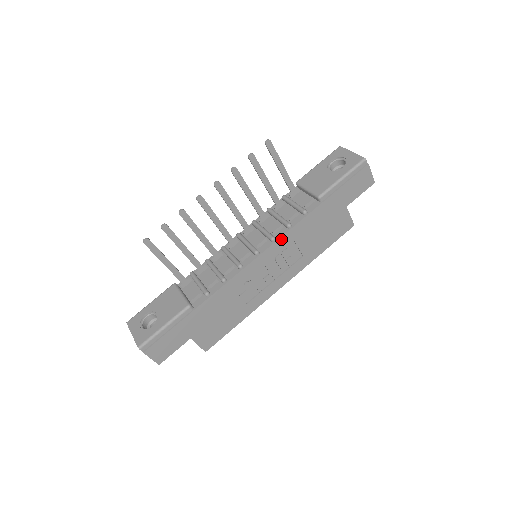
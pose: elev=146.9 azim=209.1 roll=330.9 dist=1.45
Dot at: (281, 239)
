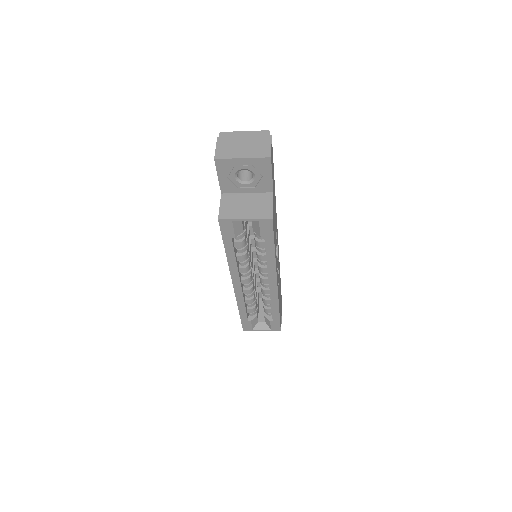
Dot at: occluded
